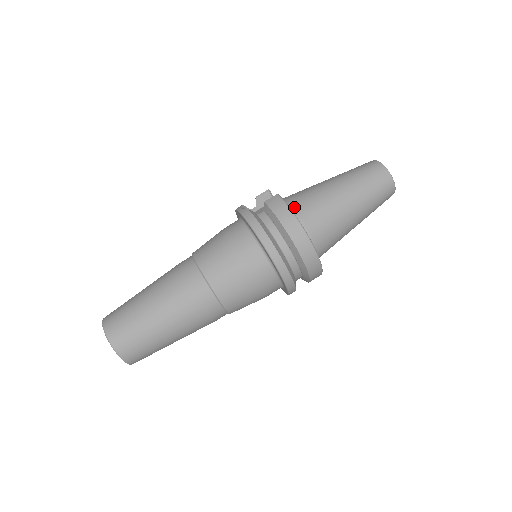
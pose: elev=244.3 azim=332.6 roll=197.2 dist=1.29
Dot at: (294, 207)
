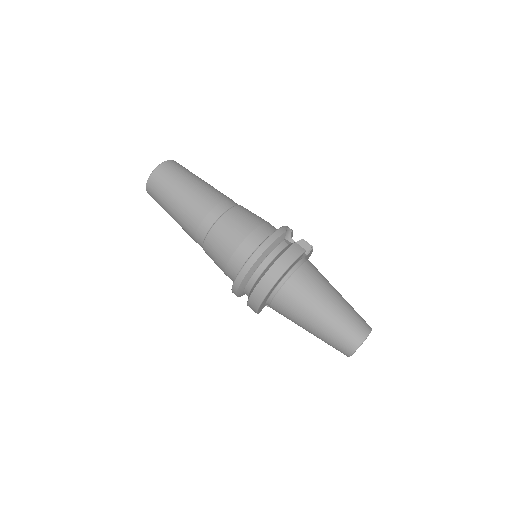
Dot at: (300, 268)
